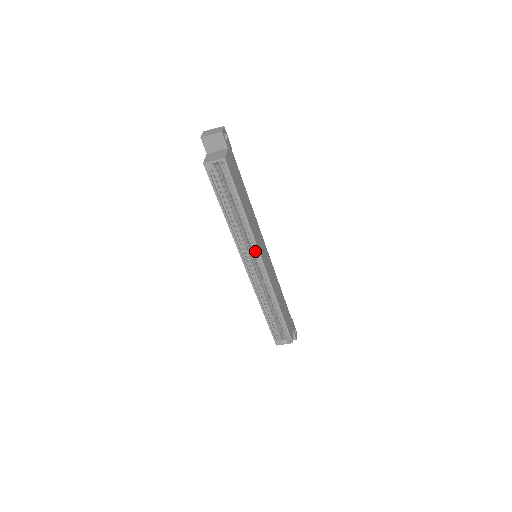
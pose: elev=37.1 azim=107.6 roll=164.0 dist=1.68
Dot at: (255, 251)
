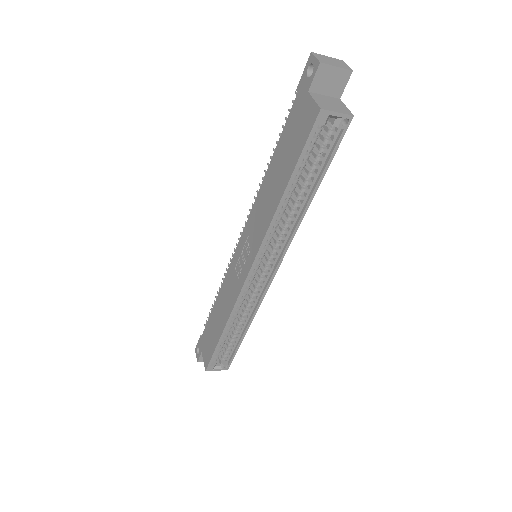
Dot at: (274, 253)
